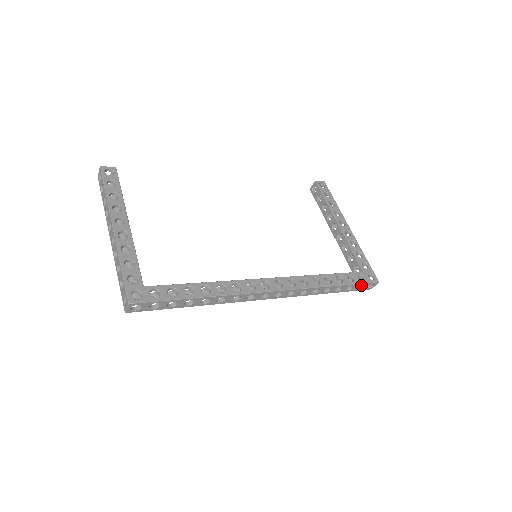
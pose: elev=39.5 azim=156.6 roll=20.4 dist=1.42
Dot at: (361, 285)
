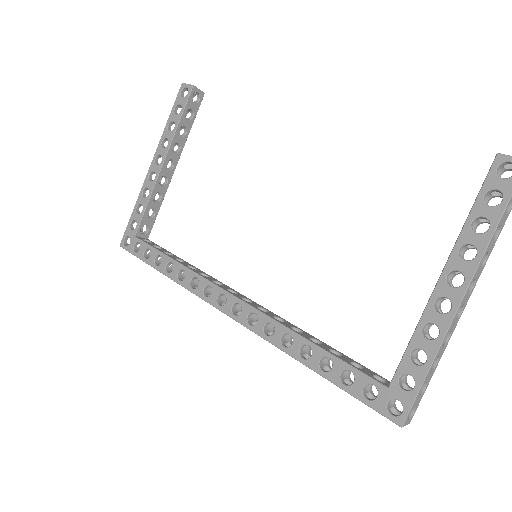
Dot at: occluded
